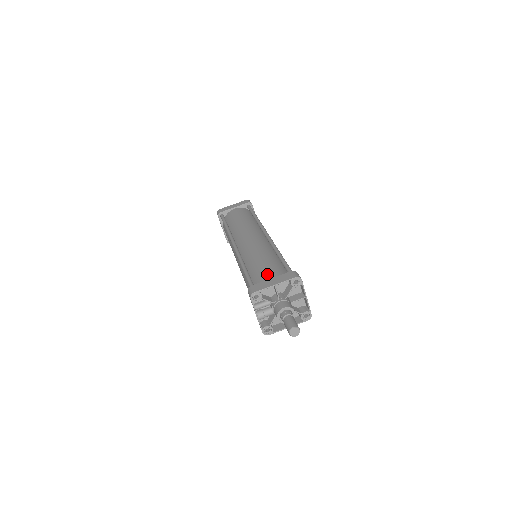
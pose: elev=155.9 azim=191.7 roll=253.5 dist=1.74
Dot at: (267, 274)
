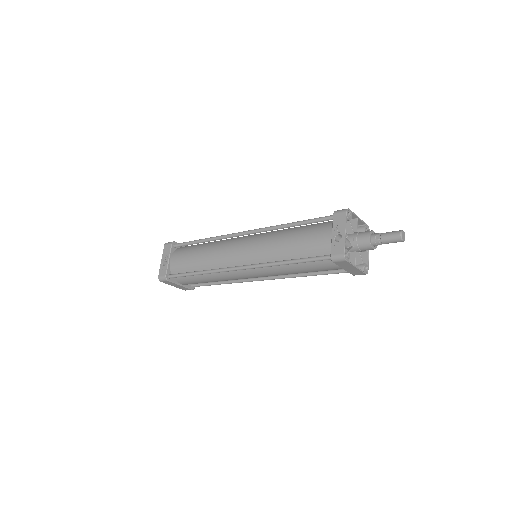
Dot at: occluded
